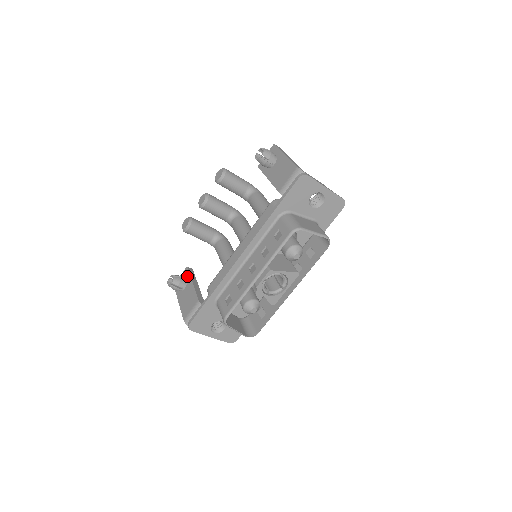
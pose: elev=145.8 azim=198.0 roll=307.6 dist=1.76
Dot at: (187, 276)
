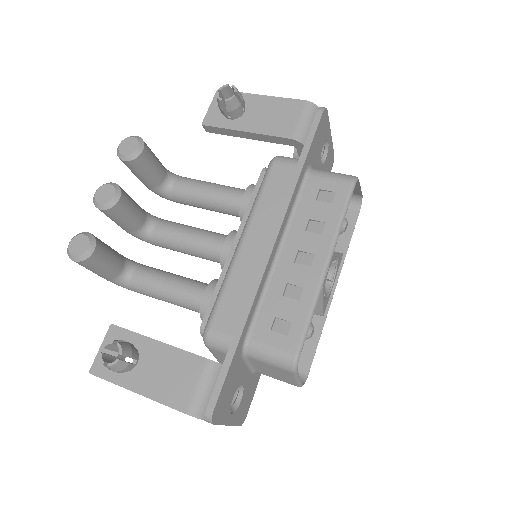
Dot at: (128, 338)
